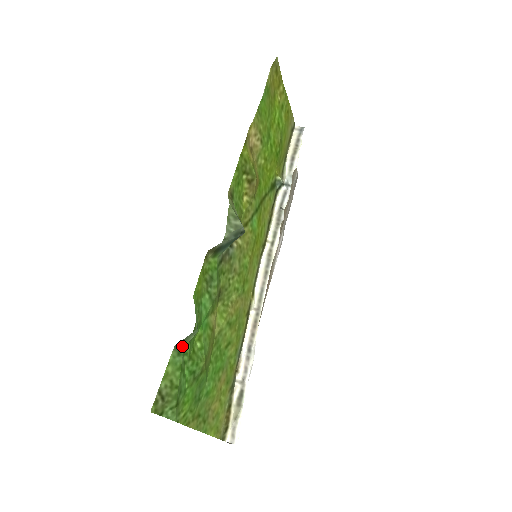
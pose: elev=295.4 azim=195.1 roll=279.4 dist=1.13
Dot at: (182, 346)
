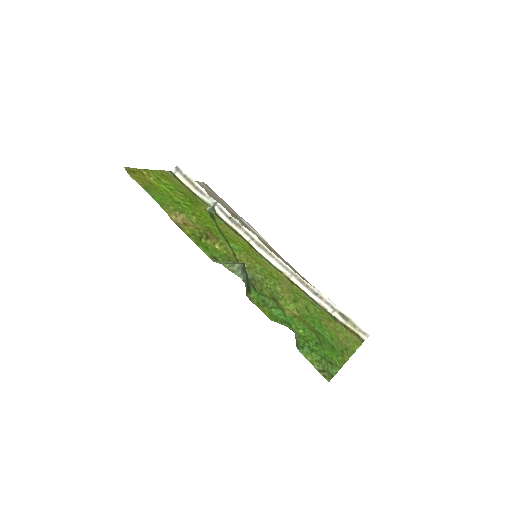
Dot at: (299, 344)
